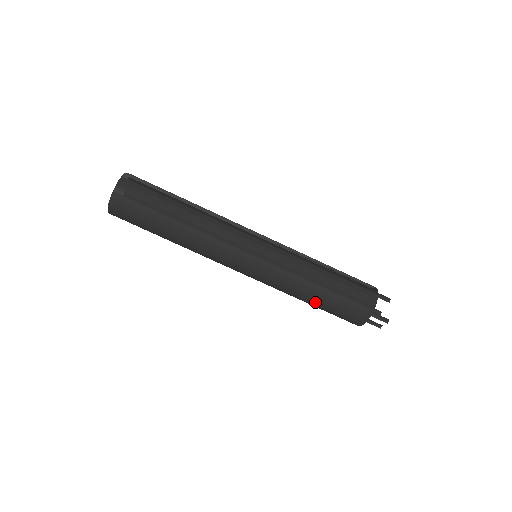
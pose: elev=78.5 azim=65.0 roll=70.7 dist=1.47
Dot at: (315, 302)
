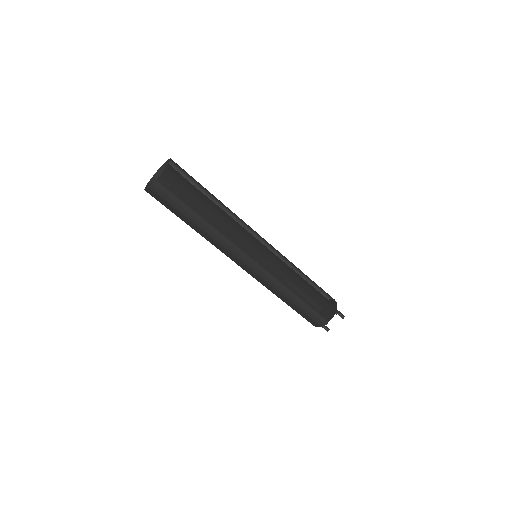
Dot at: occluded
